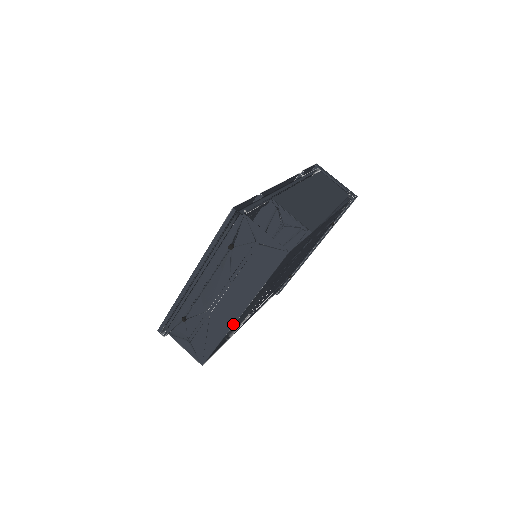
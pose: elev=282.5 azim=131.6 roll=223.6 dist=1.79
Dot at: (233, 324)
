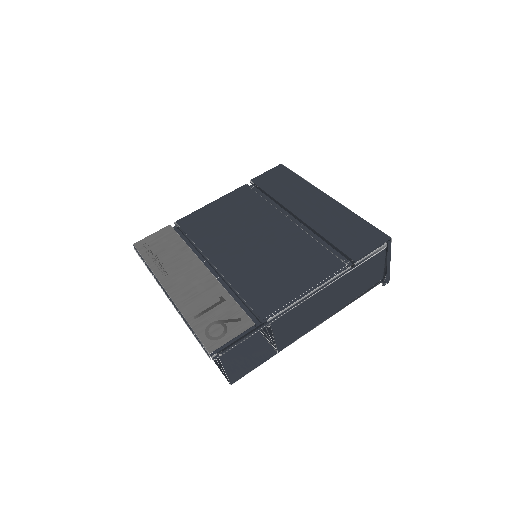
Dot at: occluded
